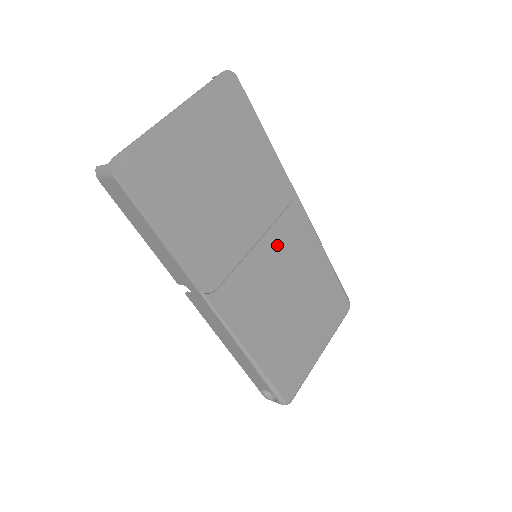
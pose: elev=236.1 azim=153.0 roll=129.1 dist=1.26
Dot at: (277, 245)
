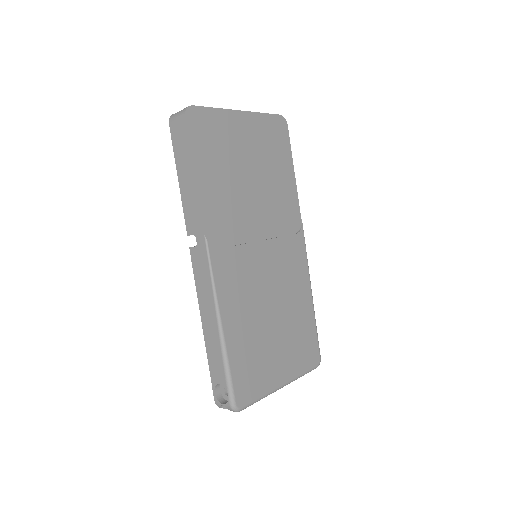
Dot at: (276, 255)
